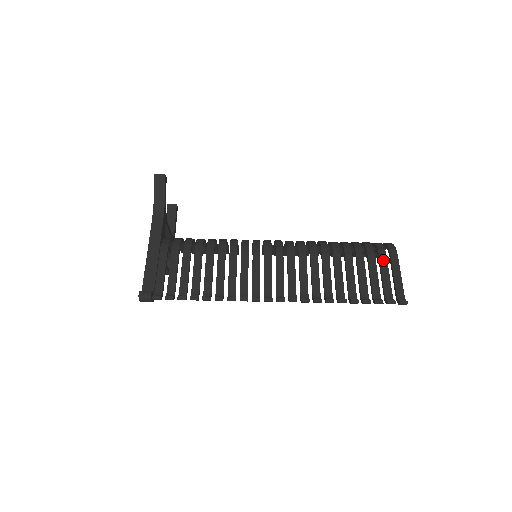
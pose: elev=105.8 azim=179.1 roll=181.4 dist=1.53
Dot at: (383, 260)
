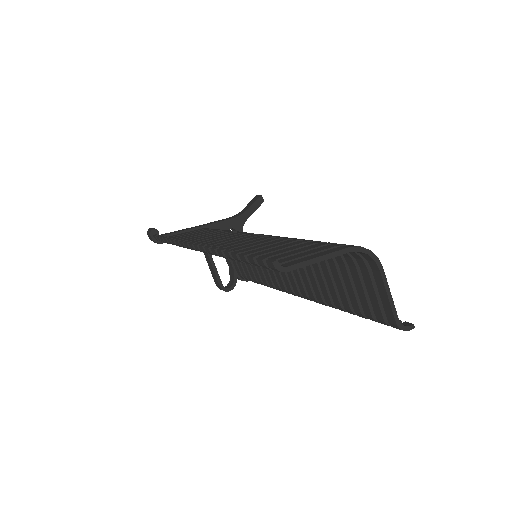
Dot at: (326, 247)
